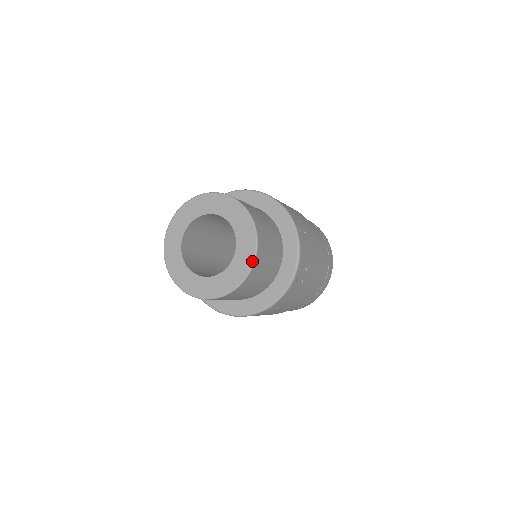
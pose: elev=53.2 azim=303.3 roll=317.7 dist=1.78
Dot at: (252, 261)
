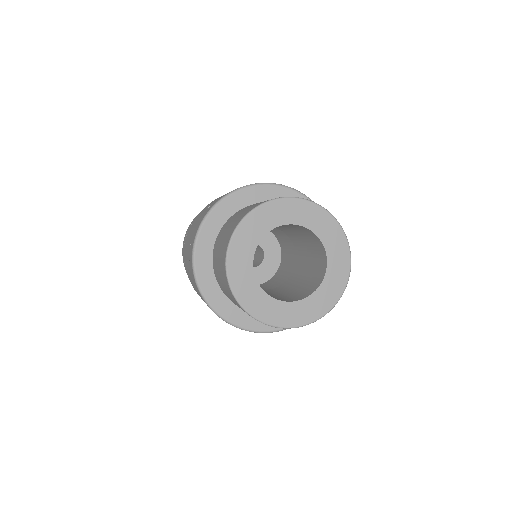
Dot at: (330, 308)
